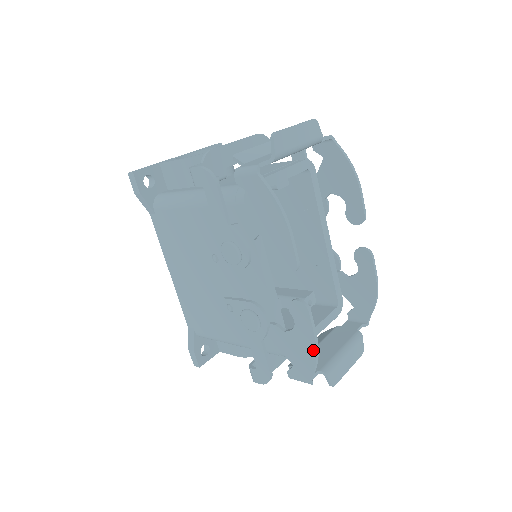
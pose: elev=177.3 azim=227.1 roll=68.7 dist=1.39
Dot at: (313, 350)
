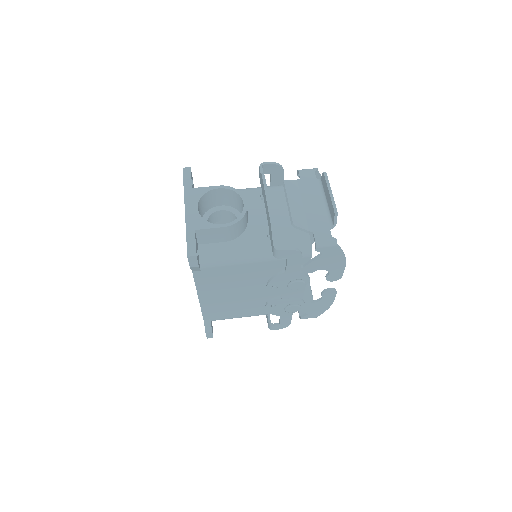
Dot at: (329, 306)
